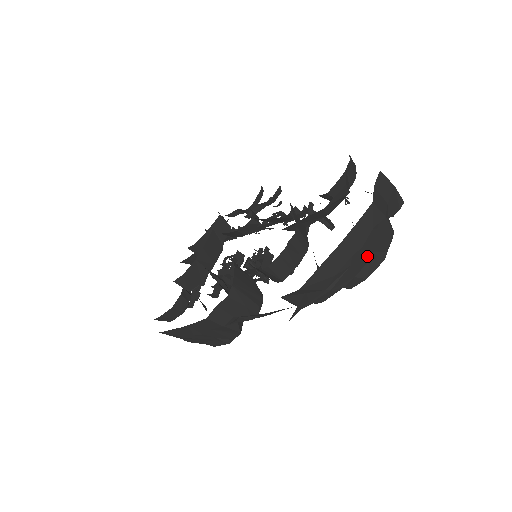
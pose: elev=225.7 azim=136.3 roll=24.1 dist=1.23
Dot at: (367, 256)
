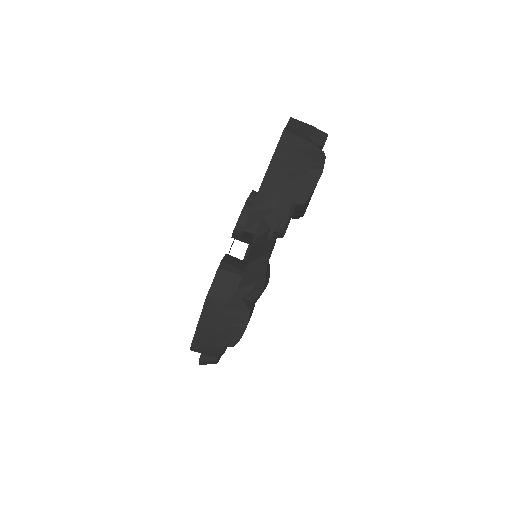
Dot at: (303, 172)
